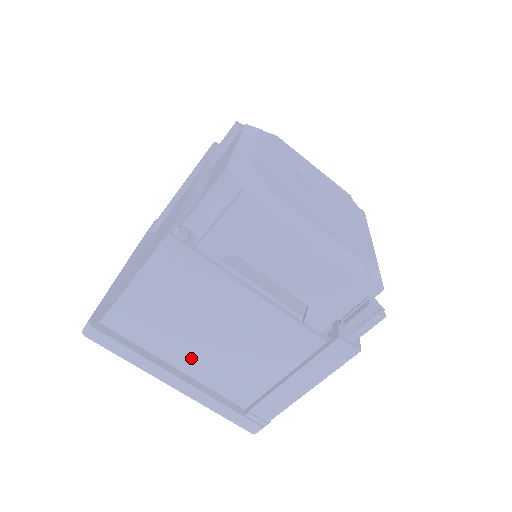
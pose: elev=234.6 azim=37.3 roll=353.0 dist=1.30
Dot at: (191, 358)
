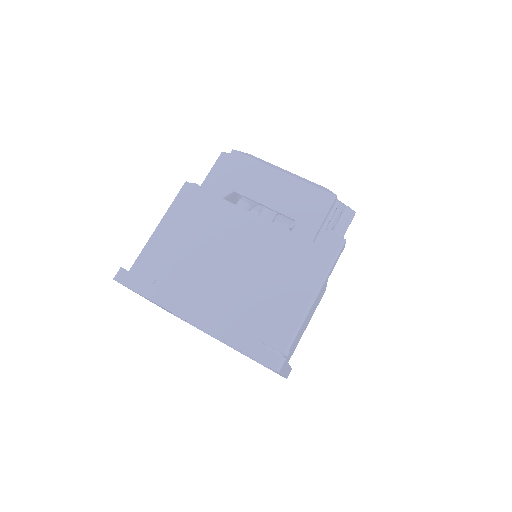
Dot at: (206, 291)
